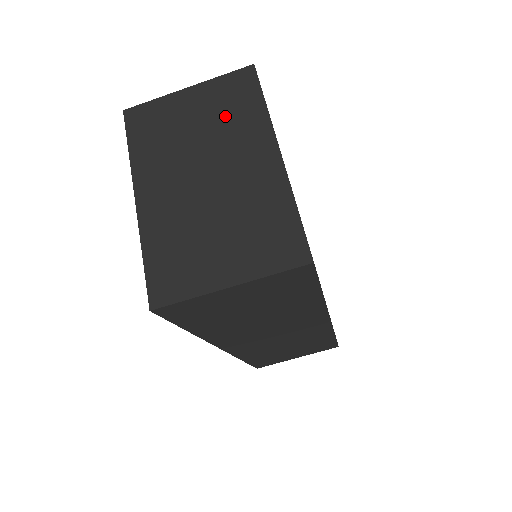
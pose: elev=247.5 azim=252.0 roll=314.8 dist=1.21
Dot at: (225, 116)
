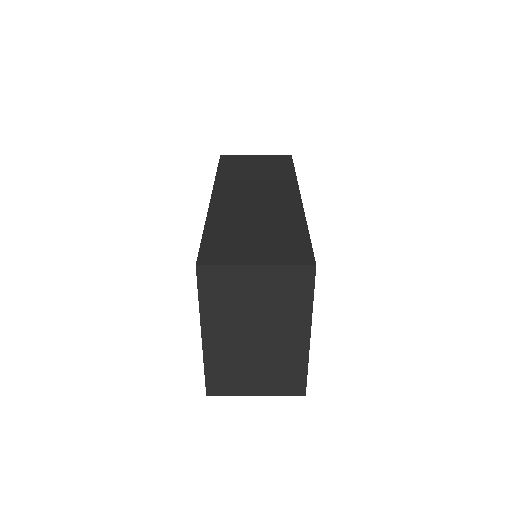
Dot at: (280, 300)
